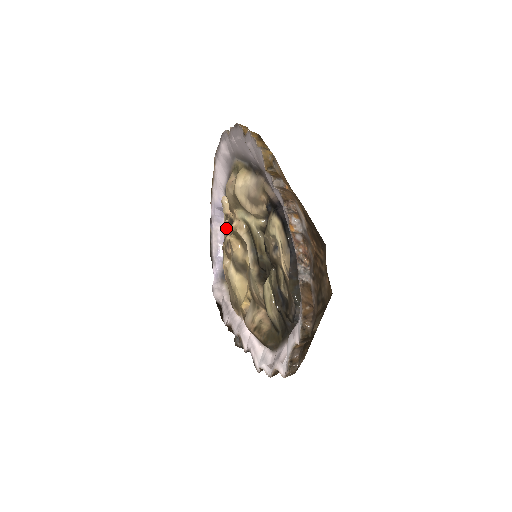
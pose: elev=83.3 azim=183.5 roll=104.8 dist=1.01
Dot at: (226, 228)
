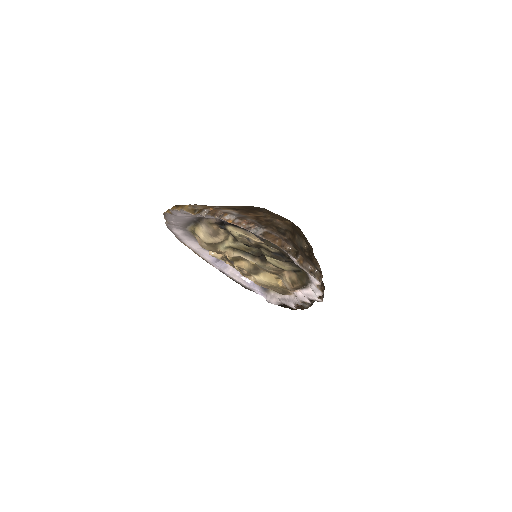
Dot at: occluded
